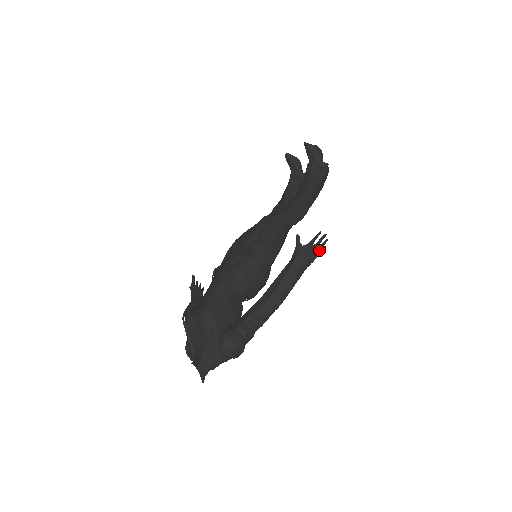
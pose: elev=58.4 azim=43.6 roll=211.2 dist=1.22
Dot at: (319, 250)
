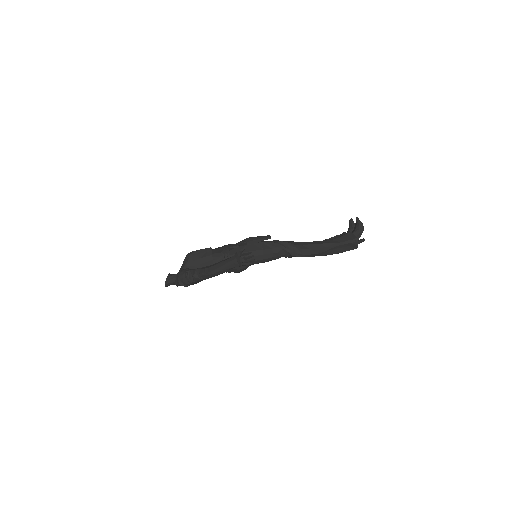
Dot at: (246, 262)
